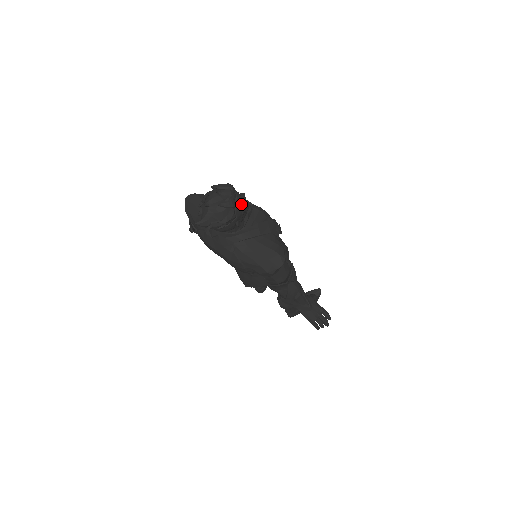
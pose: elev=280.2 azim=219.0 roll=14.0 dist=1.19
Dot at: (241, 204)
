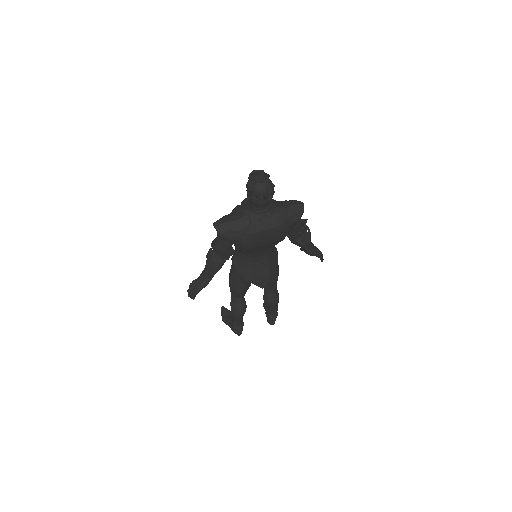
Dot at: occluded
